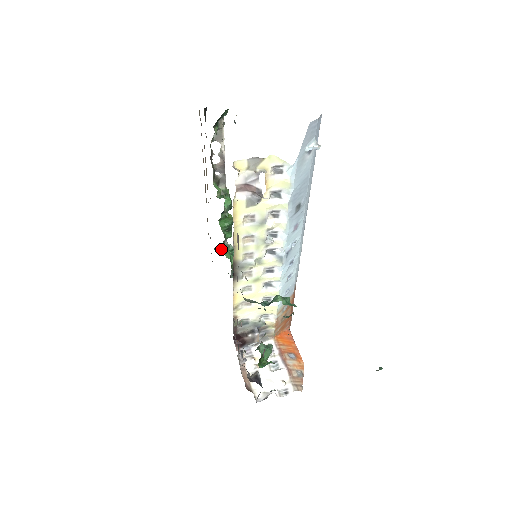
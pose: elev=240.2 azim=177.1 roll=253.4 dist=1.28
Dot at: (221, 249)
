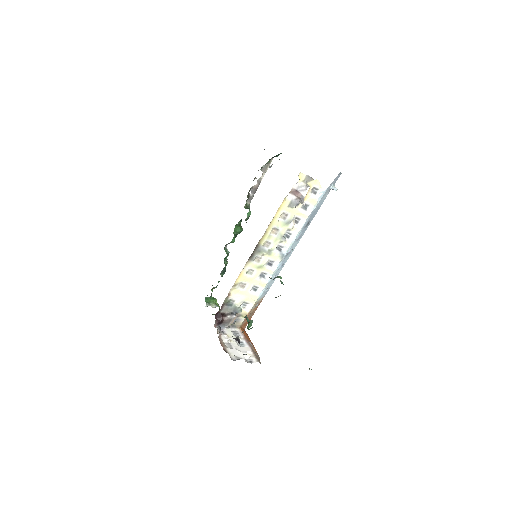
Dot at: (224, 248)
